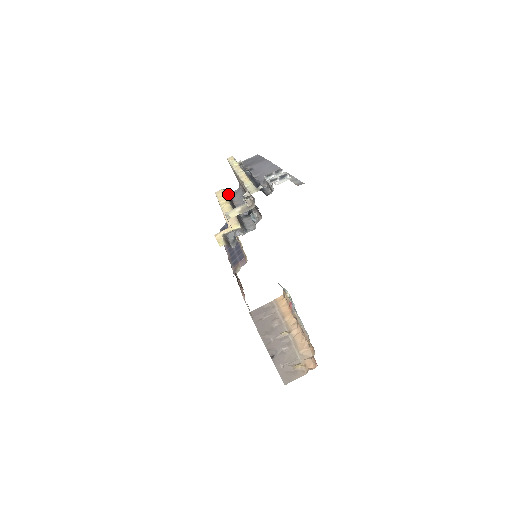
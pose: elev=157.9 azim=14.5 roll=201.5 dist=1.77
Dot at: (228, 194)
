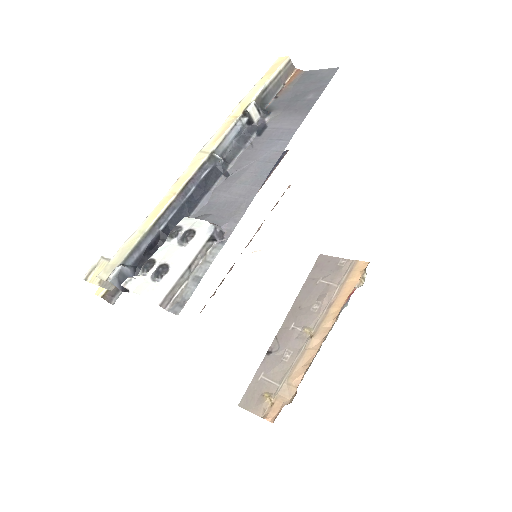
Dot at: occluded
